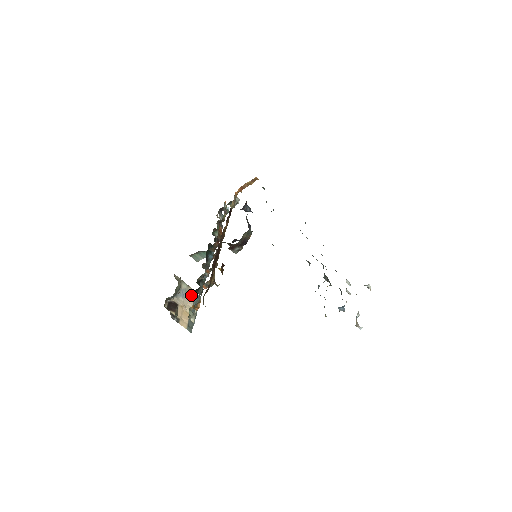
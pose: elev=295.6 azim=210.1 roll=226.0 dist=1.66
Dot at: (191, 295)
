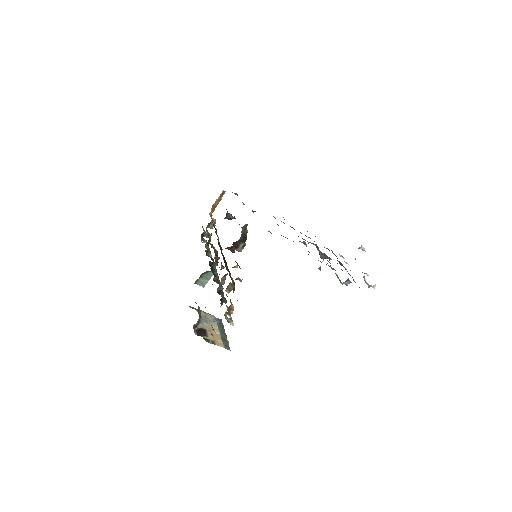
Dot at: (212, 320)
